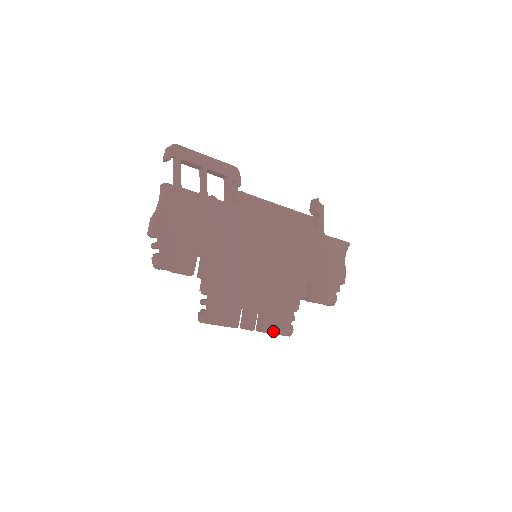
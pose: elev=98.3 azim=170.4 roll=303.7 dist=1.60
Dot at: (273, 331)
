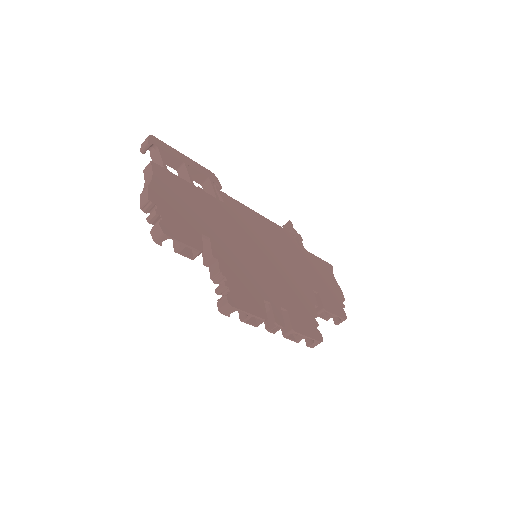
Dot at: (303, 332)
